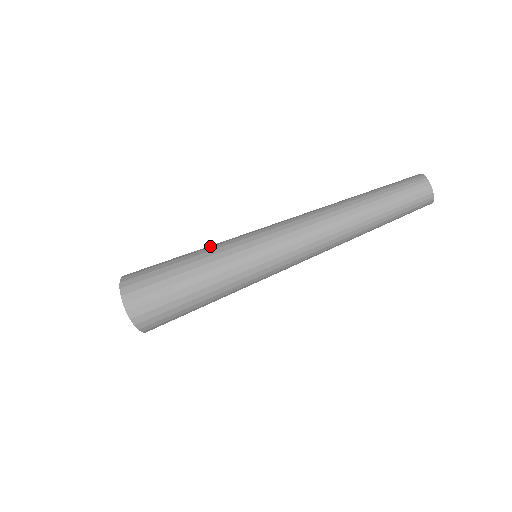
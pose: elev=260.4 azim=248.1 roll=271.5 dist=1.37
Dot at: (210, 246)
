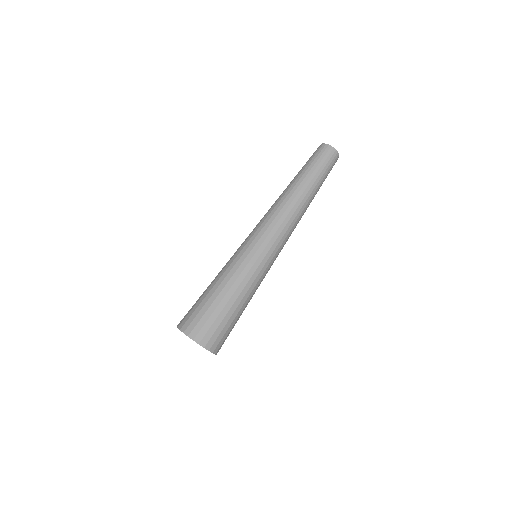
Dot at: (228, 270)
